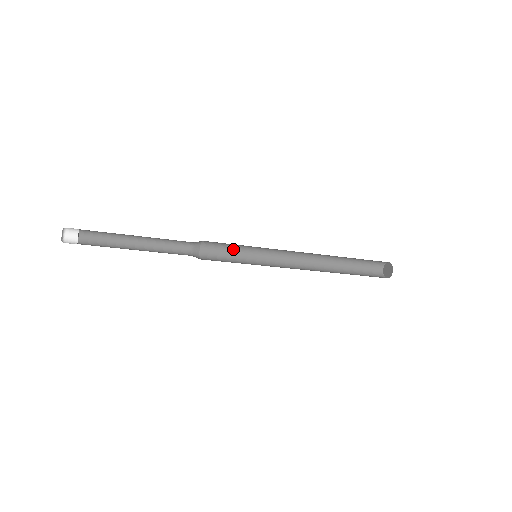
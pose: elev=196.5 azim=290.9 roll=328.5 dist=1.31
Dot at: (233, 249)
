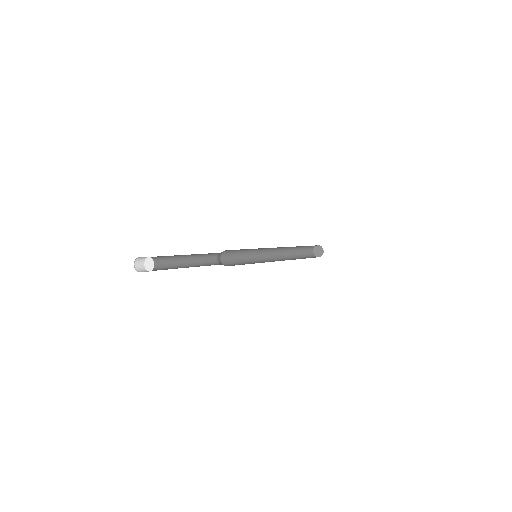
Dot at: (239, 258)
